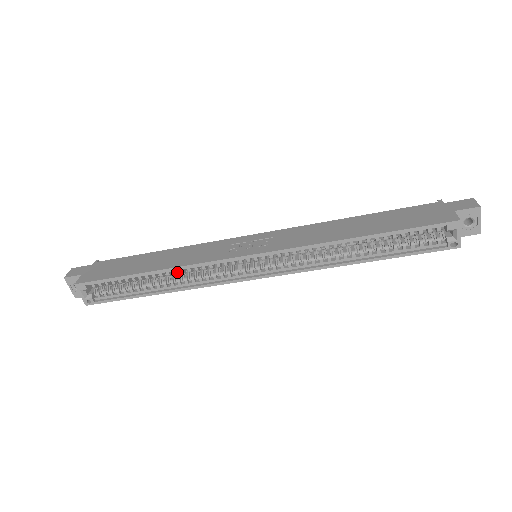
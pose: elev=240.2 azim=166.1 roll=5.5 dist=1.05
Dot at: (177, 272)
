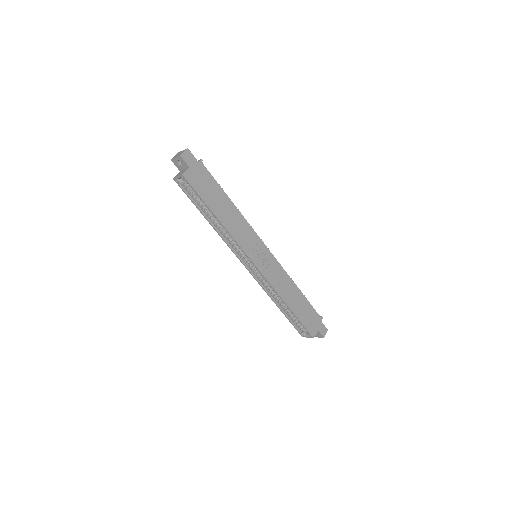
Dot at: occluded
